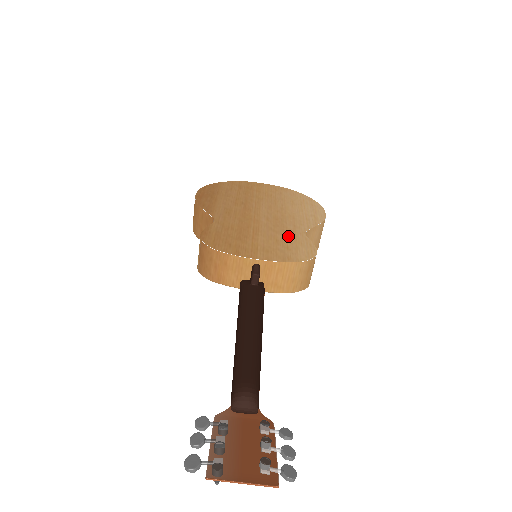
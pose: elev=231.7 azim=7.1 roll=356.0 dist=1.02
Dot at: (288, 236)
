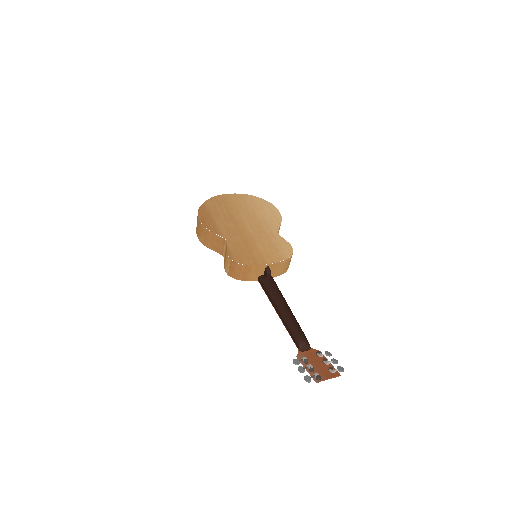
Dot at: (272, 240)
